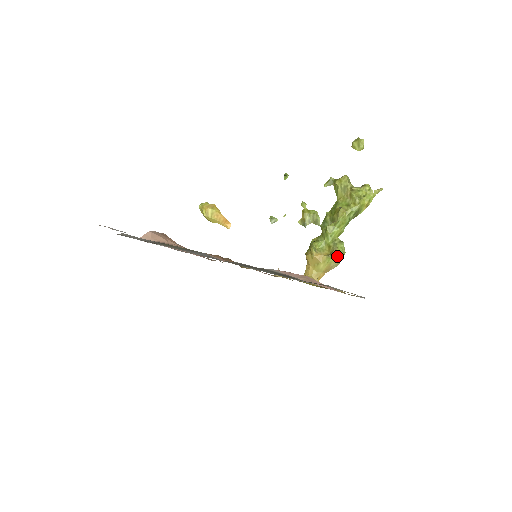
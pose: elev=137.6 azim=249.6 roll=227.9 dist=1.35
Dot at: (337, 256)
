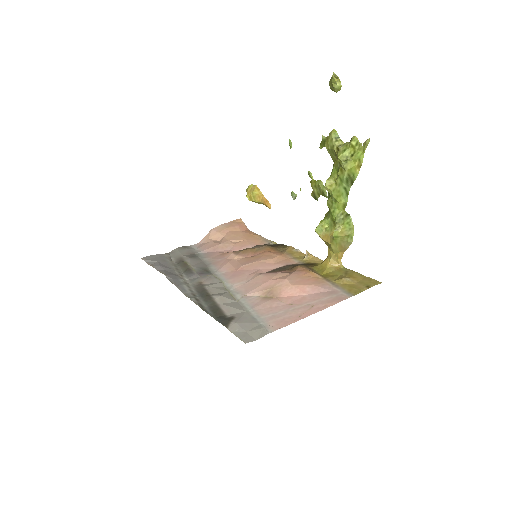
Dot at: (342, 236)
